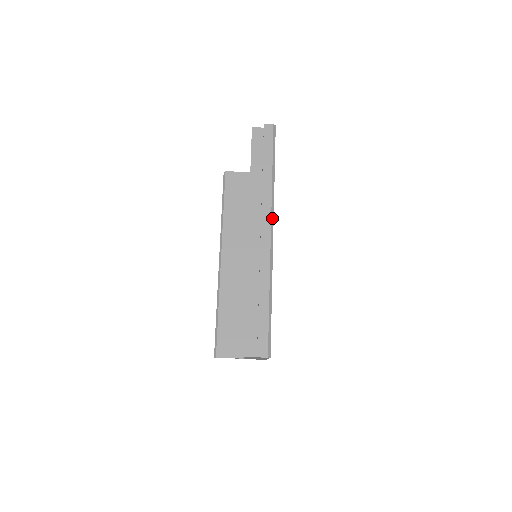
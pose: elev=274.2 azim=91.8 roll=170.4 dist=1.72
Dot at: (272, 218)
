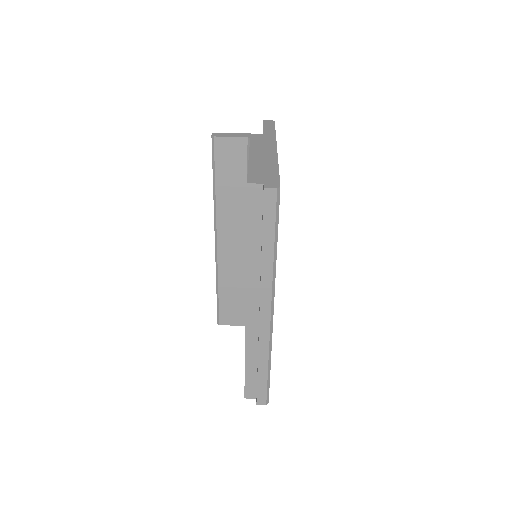
Dot at: (272, 299)
